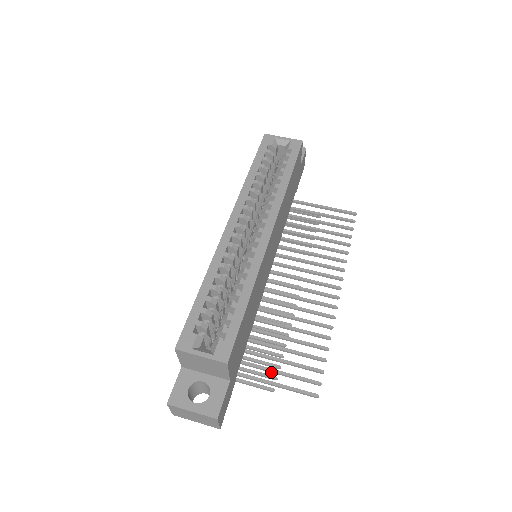
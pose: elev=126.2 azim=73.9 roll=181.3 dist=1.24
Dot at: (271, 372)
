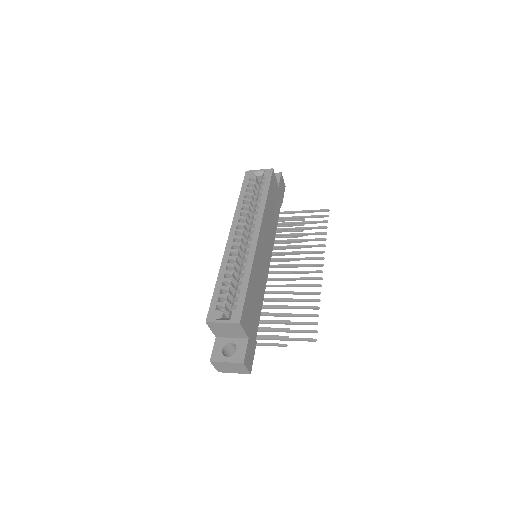
Dot at: occluded
